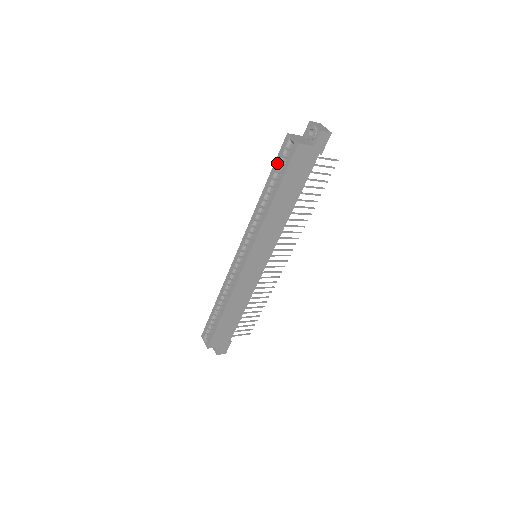
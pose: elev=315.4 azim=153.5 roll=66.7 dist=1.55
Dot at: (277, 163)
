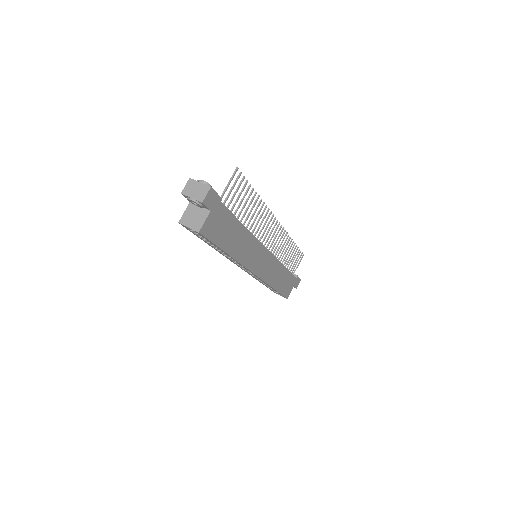
Dot at: (198, 236)
